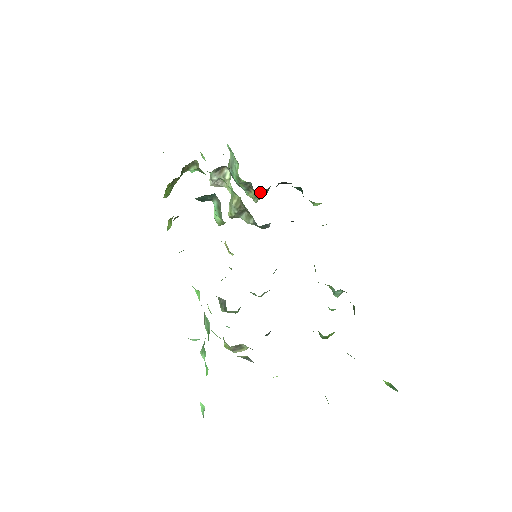
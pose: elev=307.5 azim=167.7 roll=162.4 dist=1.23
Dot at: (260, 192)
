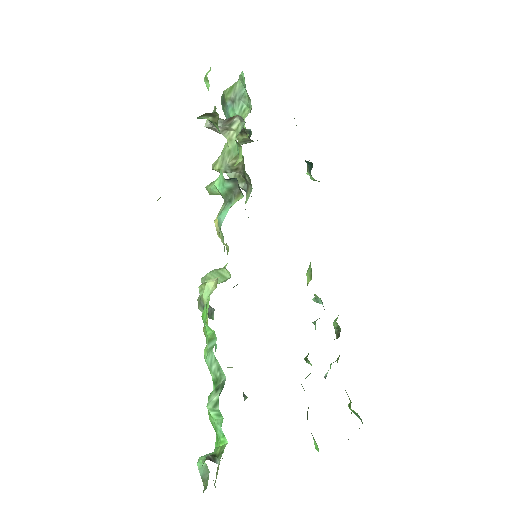
Dot at: occluded
